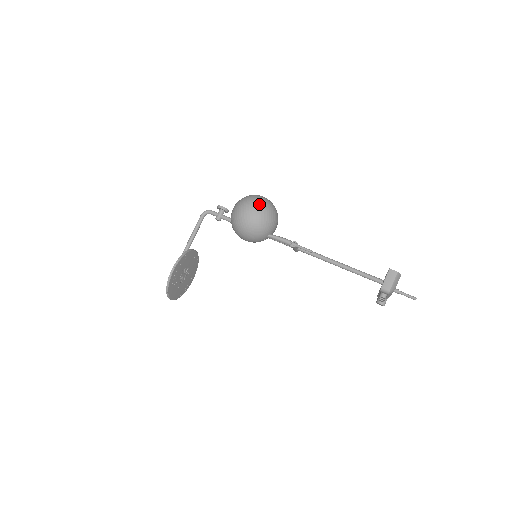
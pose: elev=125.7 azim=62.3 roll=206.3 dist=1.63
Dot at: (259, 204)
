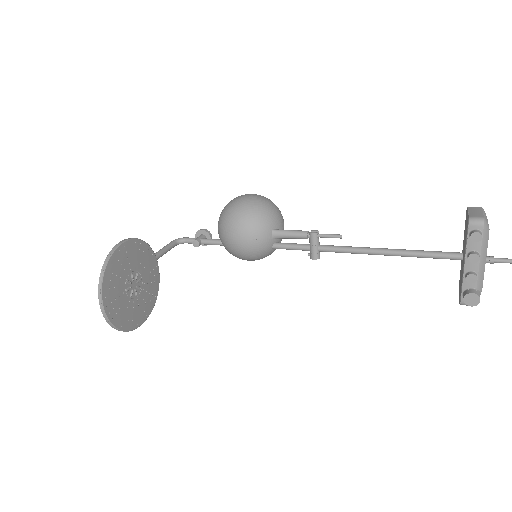
Dot at: (260, 195)
